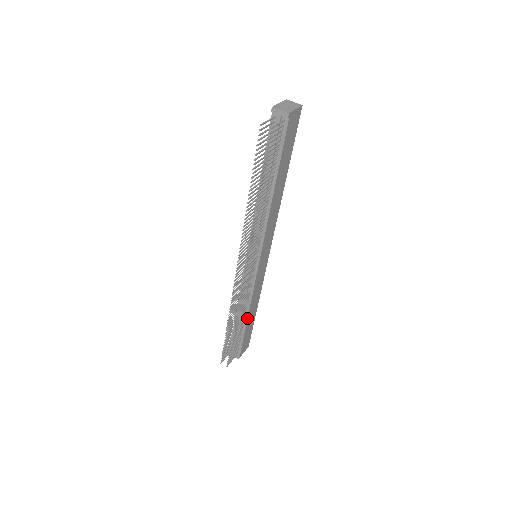
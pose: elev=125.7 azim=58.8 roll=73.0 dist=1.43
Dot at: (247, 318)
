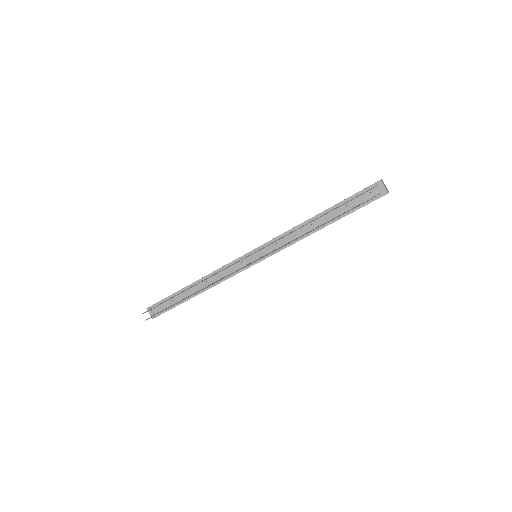
Dot at: occluded
